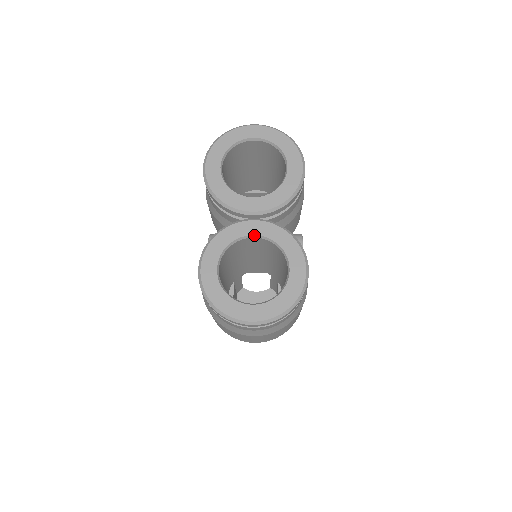
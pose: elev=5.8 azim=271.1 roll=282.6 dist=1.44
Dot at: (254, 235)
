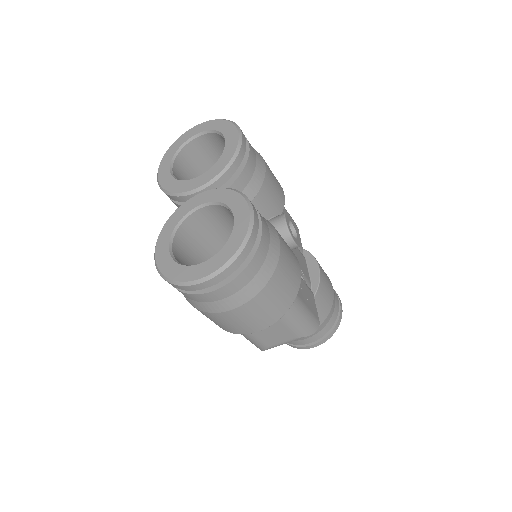
Dot at: (200, 205)
